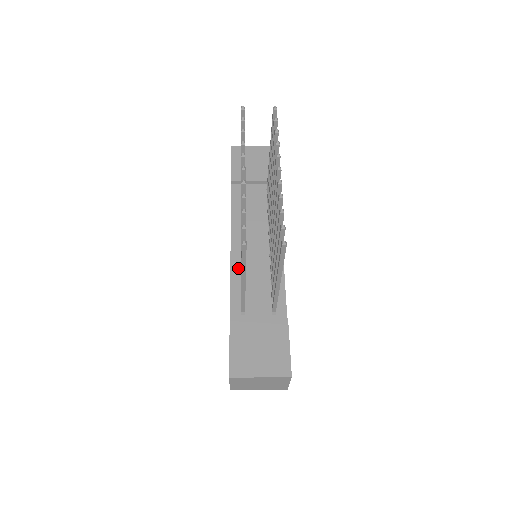
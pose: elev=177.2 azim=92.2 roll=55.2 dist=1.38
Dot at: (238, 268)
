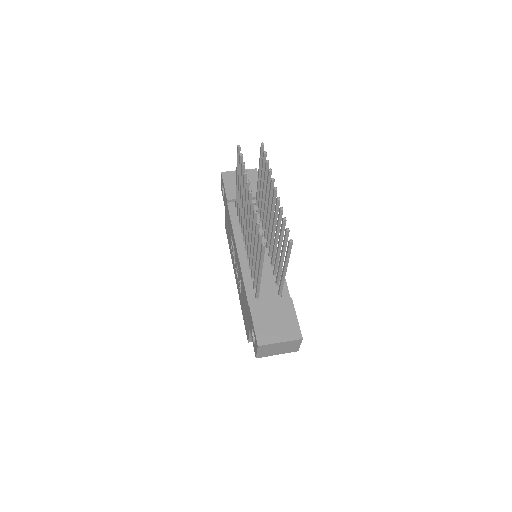
Dot at: (246, 266)
